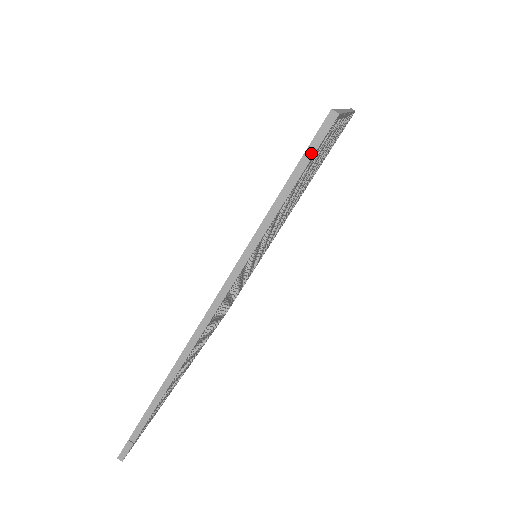
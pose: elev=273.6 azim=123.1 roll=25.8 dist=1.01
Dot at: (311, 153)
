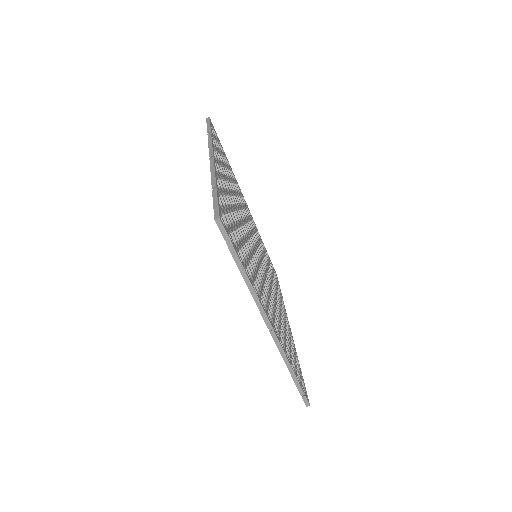
Dot at: (228, 239)
